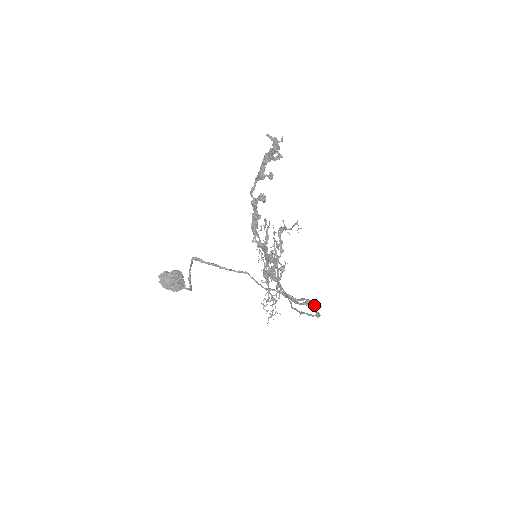
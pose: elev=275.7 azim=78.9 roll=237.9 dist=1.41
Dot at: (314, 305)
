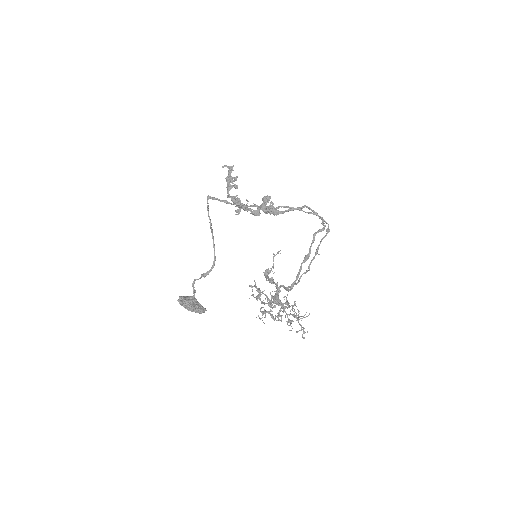
Dot at: (320, 230)
